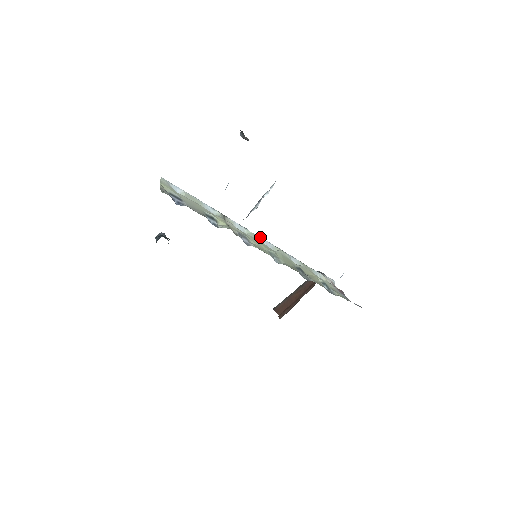
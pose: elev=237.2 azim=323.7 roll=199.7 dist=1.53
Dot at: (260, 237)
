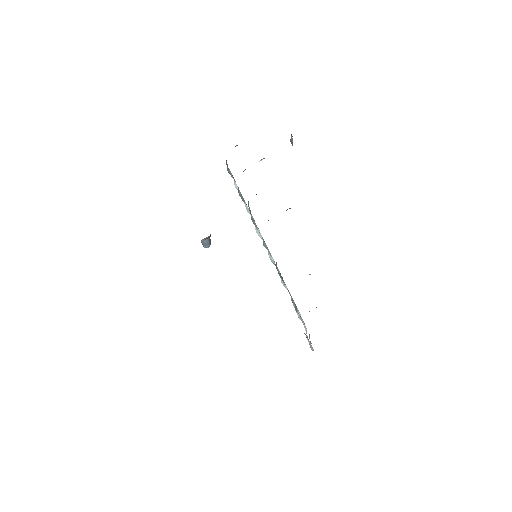
Dot at: occluded
